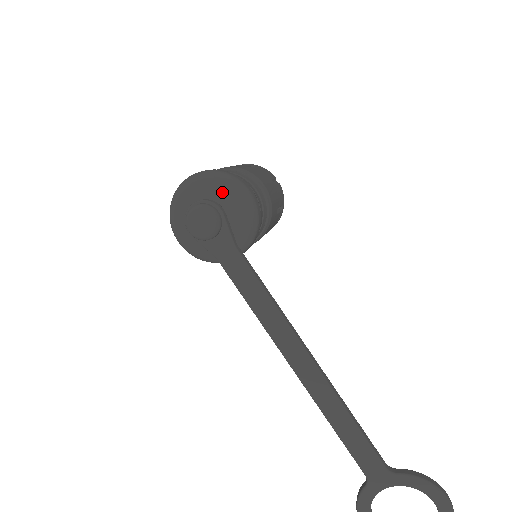
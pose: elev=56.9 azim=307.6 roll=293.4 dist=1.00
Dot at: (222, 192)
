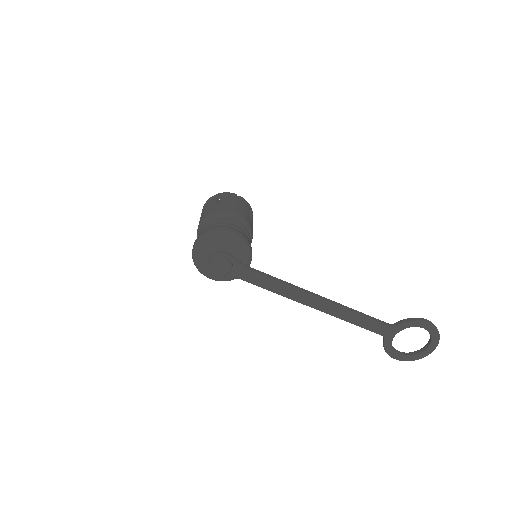
Dot at: (220, 243)
